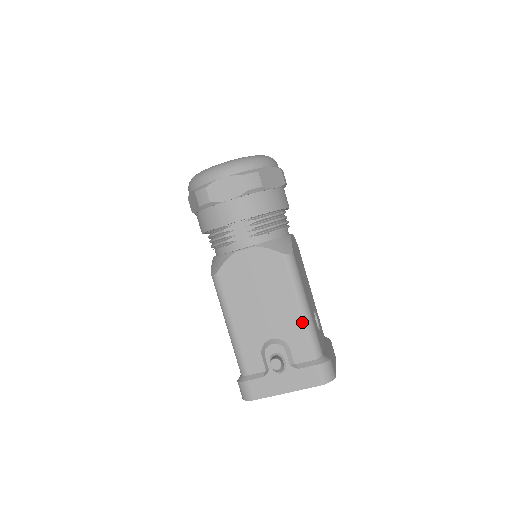
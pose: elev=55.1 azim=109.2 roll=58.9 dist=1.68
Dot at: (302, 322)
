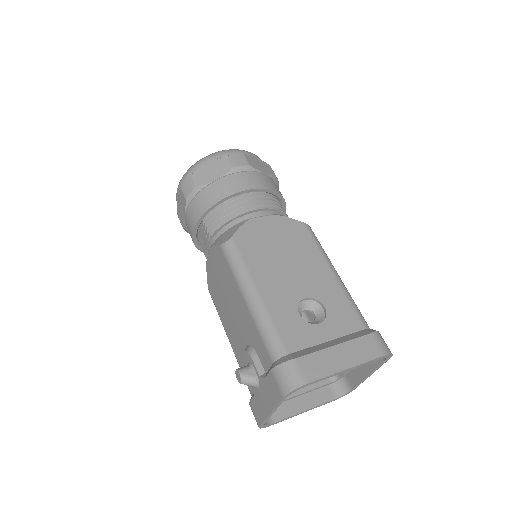
Dot at: (252, 317)
